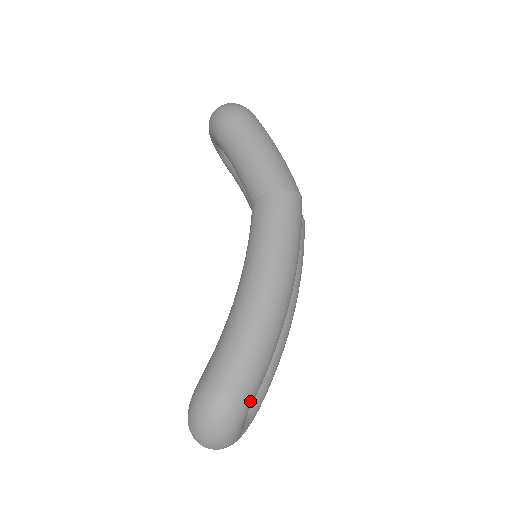
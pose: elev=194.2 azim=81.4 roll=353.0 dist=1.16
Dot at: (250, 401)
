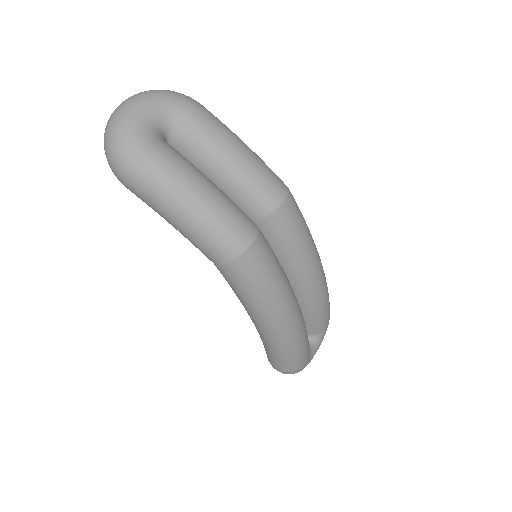
Dot at: (303, 364)
